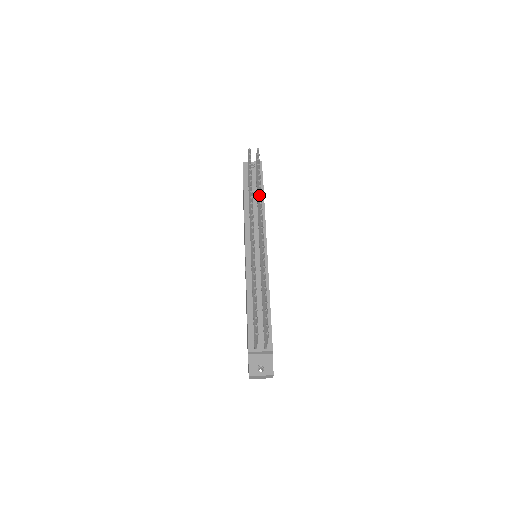
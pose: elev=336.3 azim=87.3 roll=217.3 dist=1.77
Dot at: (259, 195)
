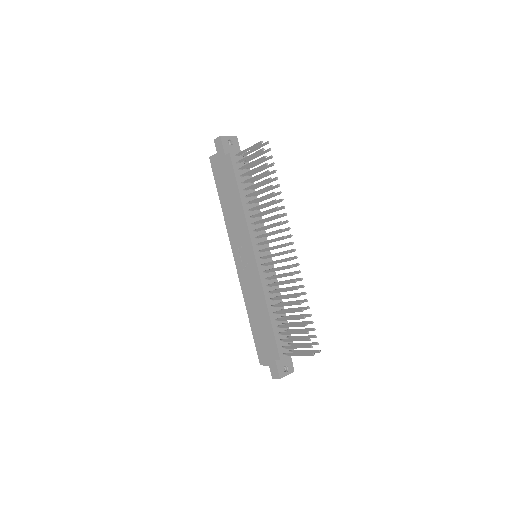
Dot at: (278, 202)
